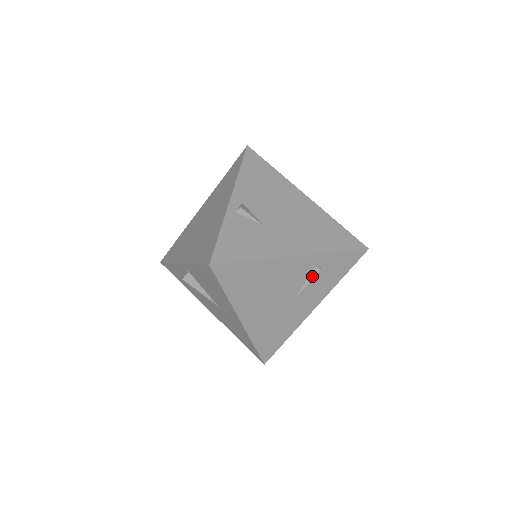
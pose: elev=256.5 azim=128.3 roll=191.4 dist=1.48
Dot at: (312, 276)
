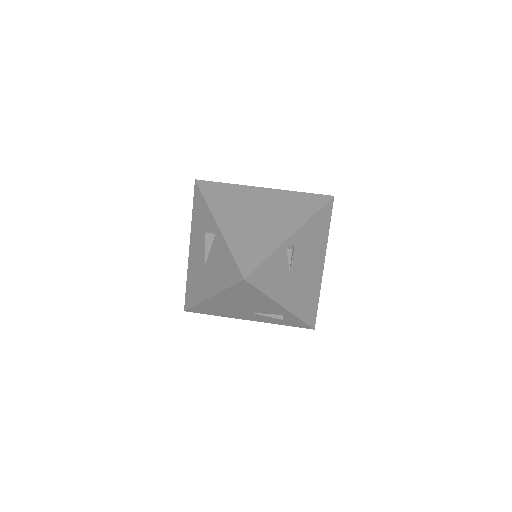
Dot at: (274, 316)
